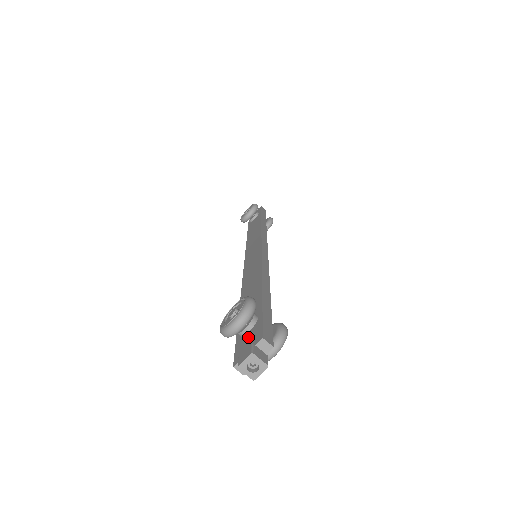
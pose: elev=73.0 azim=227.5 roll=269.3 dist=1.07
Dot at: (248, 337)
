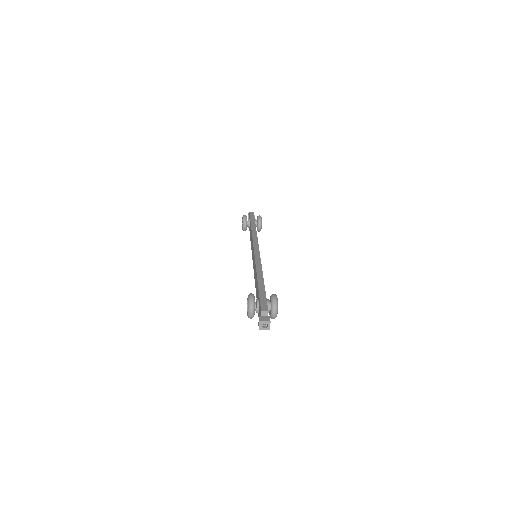
Dot at: (259, 313)
